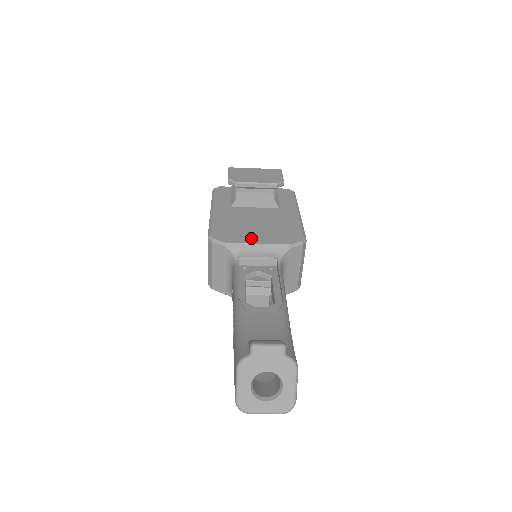
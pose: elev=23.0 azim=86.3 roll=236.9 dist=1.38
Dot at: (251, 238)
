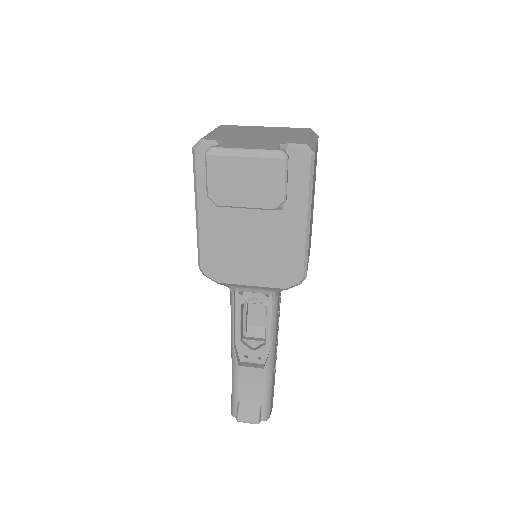
Dot at: (244, 276)
